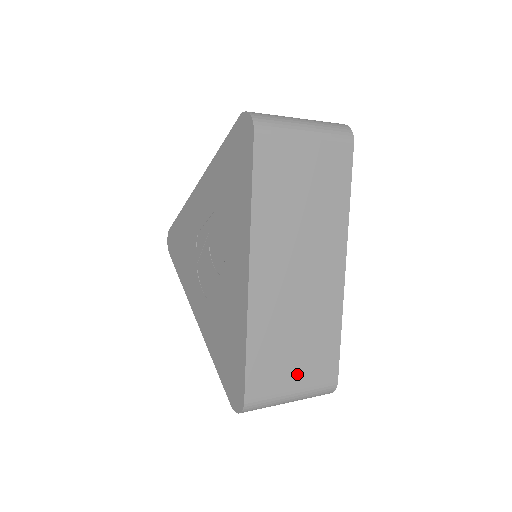
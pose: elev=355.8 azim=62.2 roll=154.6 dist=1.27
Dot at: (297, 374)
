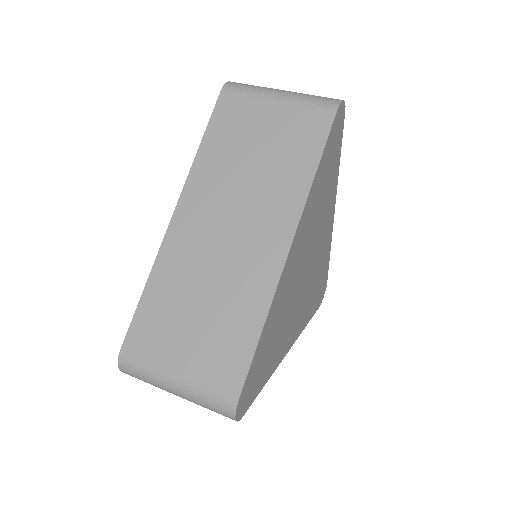
Dot at: (188, 353)
